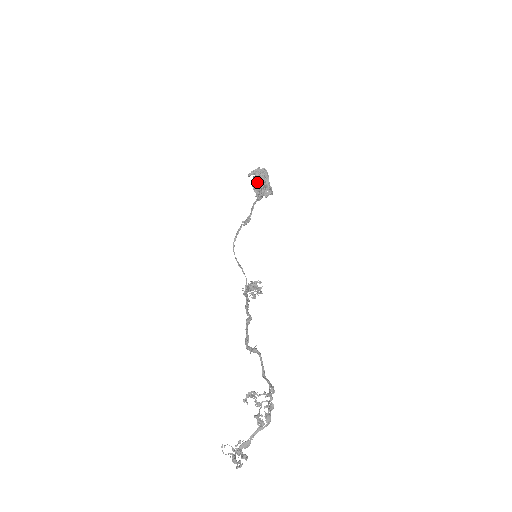
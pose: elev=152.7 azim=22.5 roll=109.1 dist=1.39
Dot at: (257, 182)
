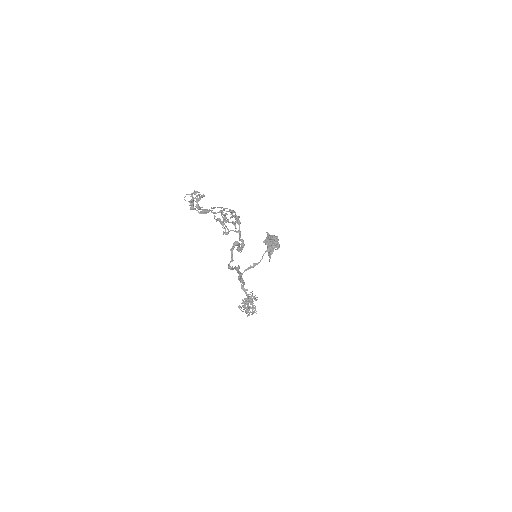
Dot at: (269, 237)
